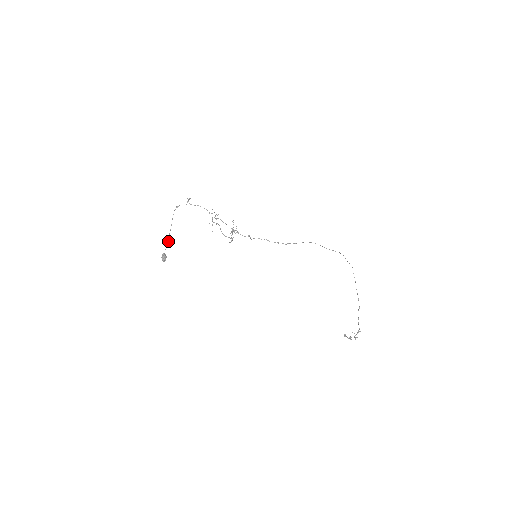
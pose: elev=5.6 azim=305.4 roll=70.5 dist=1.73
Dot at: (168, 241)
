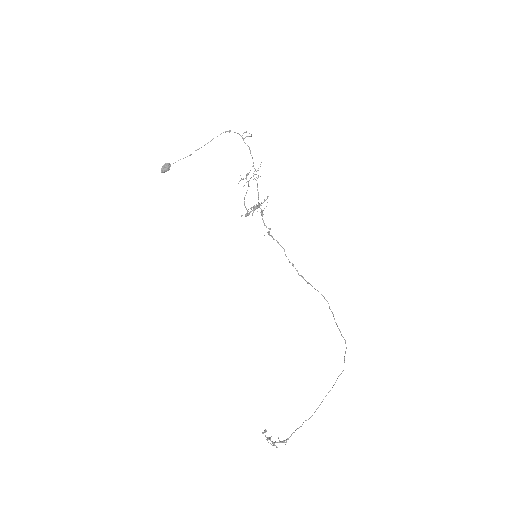
Dot at: (187, 156)
